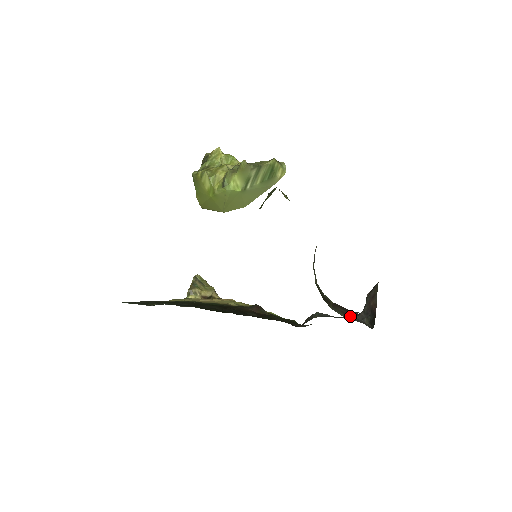
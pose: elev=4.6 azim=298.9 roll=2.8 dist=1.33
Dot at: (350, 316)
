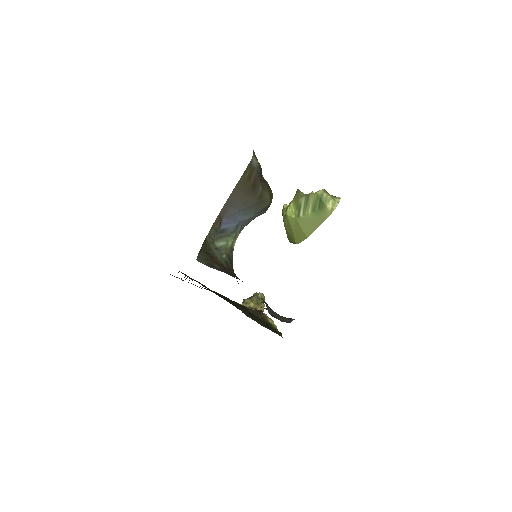
Dot at: occluded
